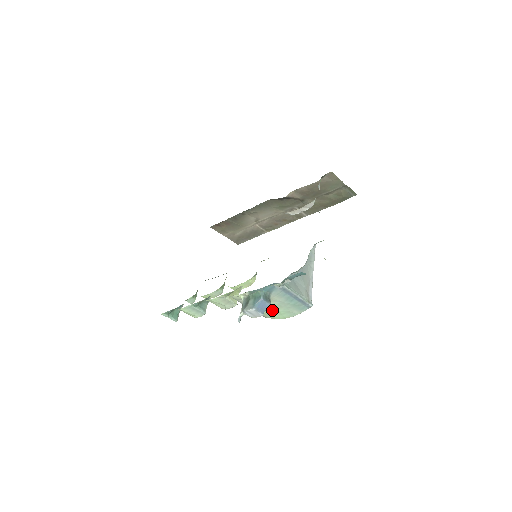
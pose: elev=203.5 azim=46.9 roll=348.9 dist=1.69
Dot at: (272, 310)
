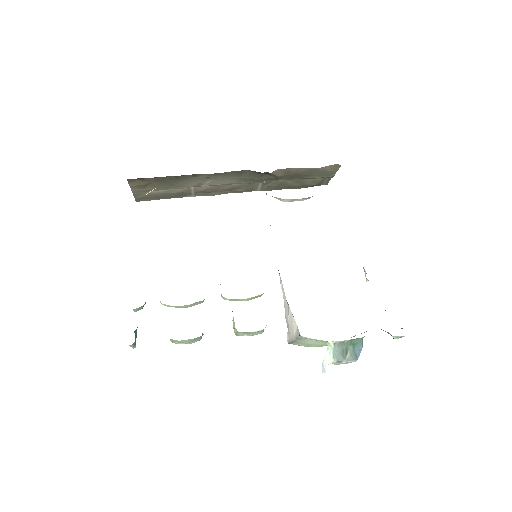
Dot at: occluded
